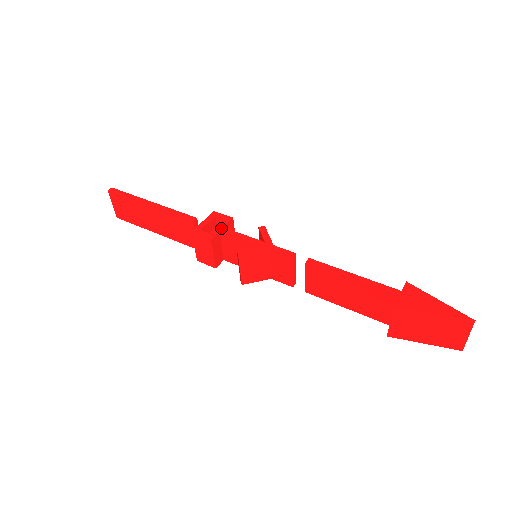
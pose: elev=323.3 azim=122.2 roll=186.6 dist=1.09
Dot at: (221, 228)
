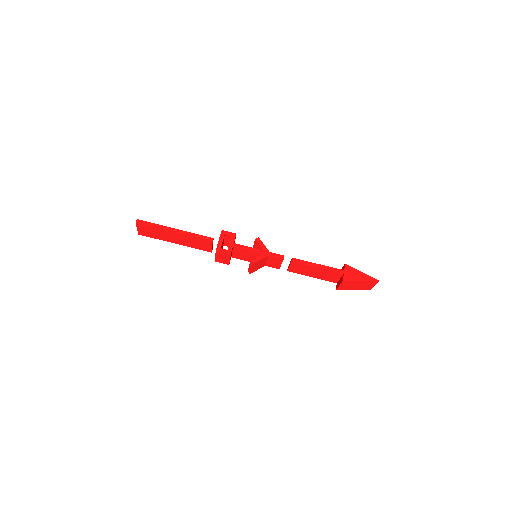
Dot at: (233, 244)
